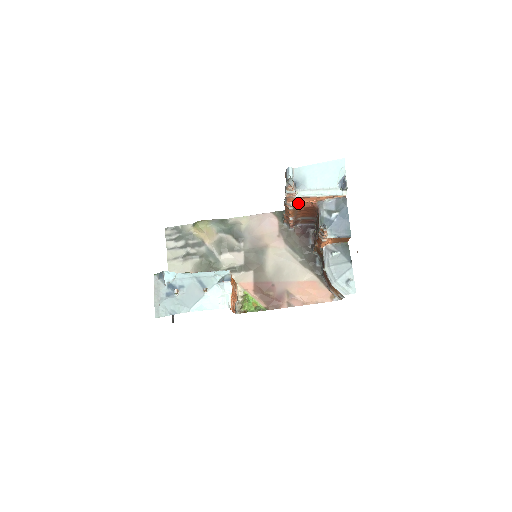
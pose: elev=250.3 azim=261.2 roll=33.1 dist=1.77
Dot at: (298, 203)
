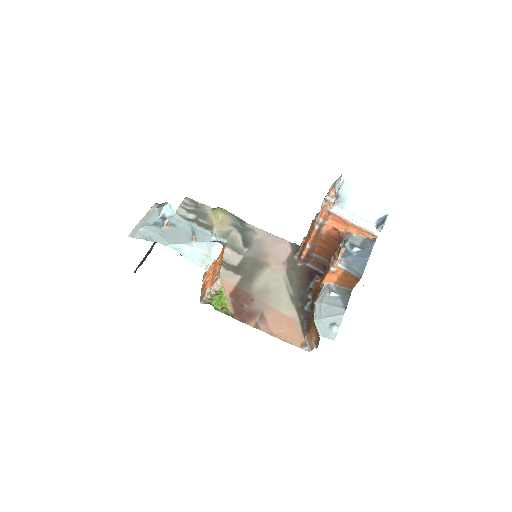
Dot at: (326, 225)
